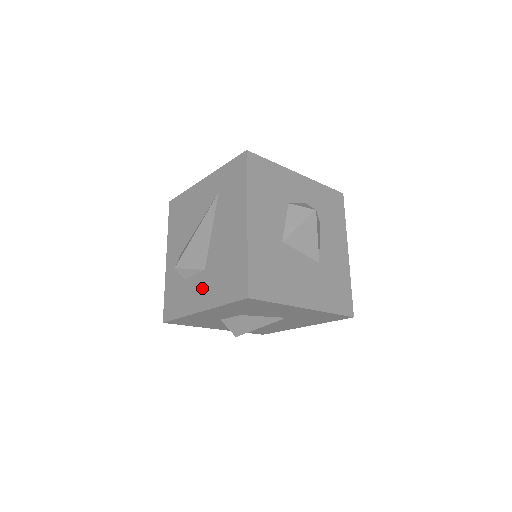
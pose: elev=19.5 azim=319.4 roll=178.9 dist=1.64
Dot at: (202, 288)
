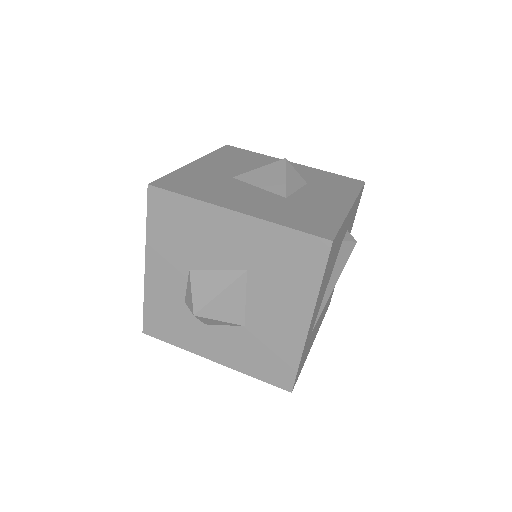
Dot at: occluded
